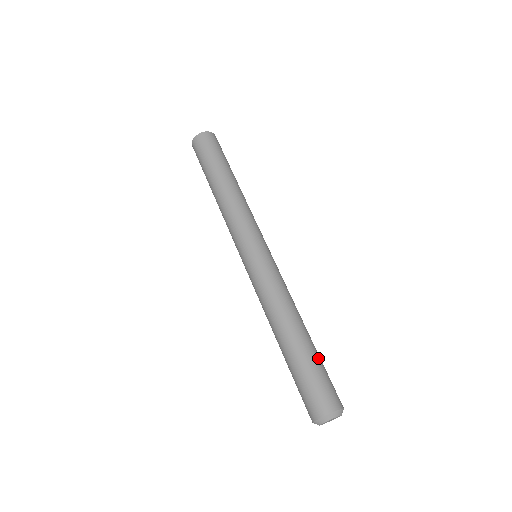
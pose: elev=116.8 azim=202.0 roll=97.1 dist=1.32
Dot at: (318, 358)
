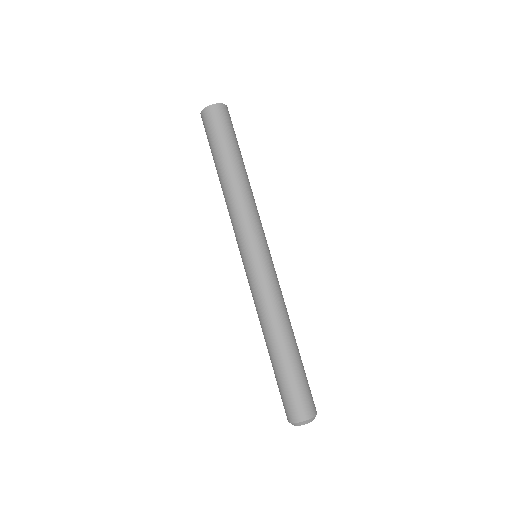
Dot at: (292, 372)
